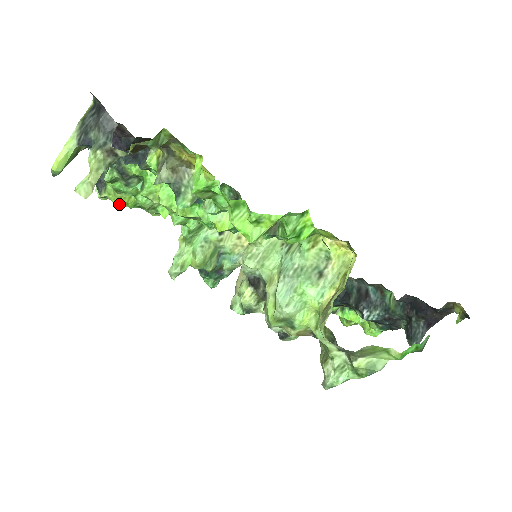
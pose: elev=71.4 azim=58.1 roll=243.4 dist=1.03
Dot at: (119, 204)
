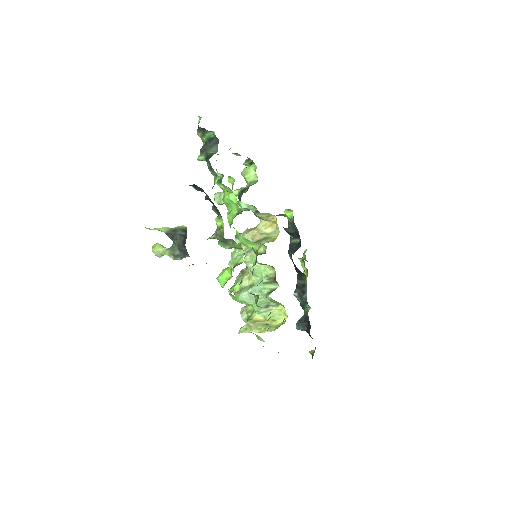
Dot at: occluded
